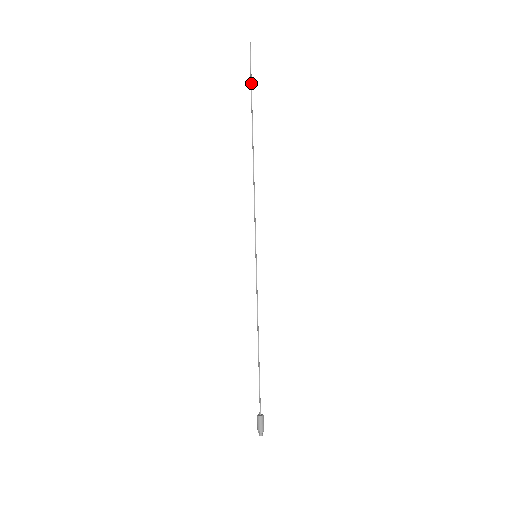
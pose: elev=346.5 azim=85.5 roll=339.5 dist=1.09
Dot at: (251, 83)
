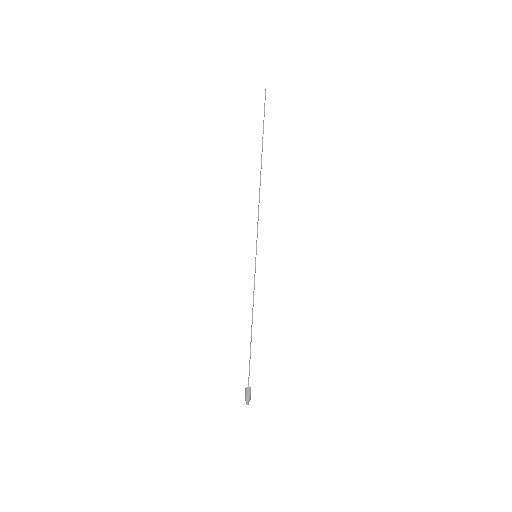
Dot at: (263, 122)
